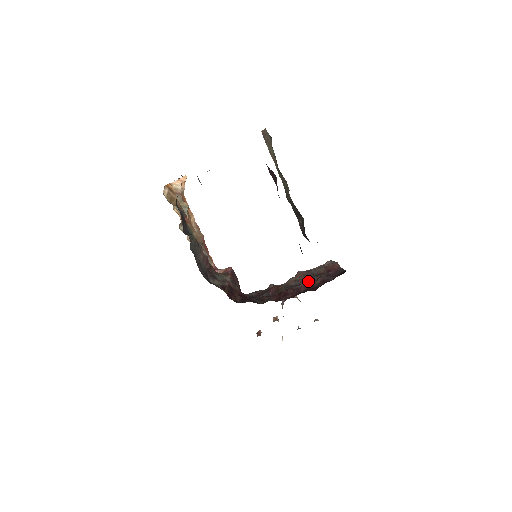
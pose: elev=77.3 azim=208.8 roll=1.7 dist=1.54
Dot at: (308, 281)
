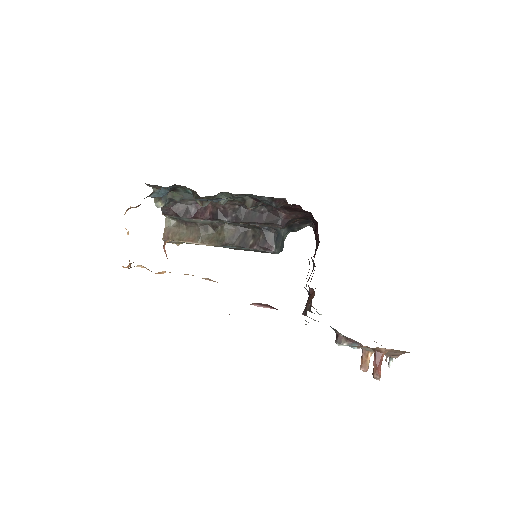
Dot at: occluded
